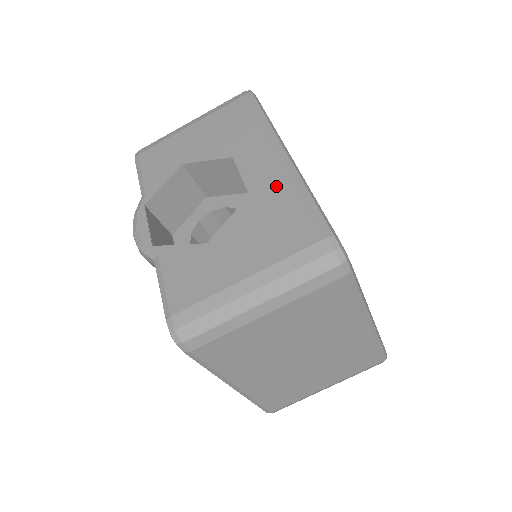
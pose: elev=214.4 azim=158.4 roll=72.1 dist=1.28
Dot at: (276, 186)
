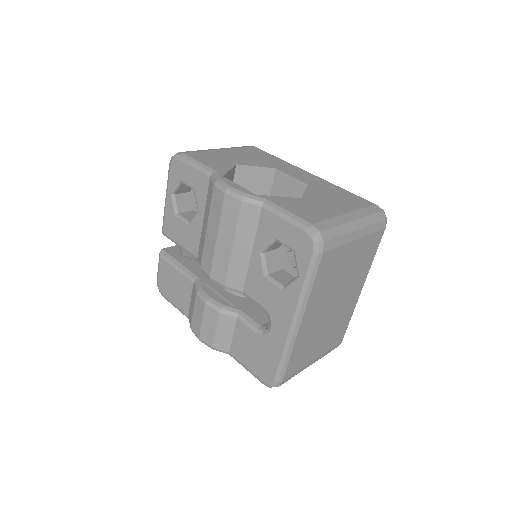
Dot at: (323, 184)
